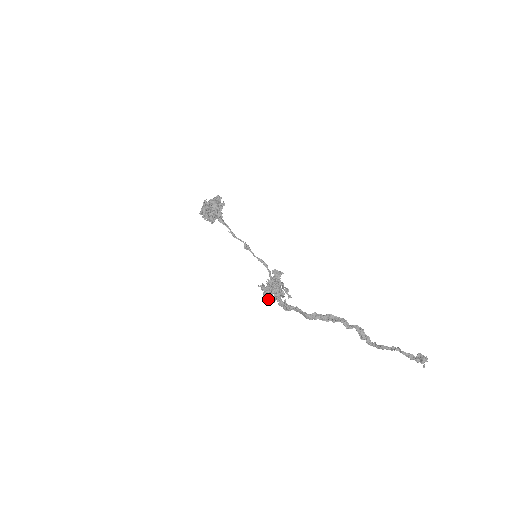
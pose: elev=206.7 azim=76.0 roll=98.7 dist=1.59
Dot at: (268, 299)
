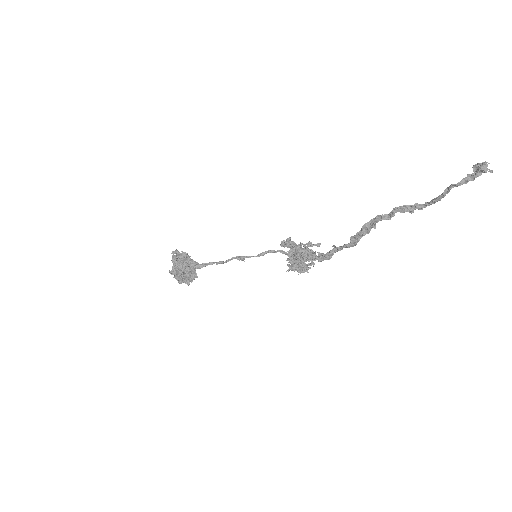
Dot at: (307, 270)
